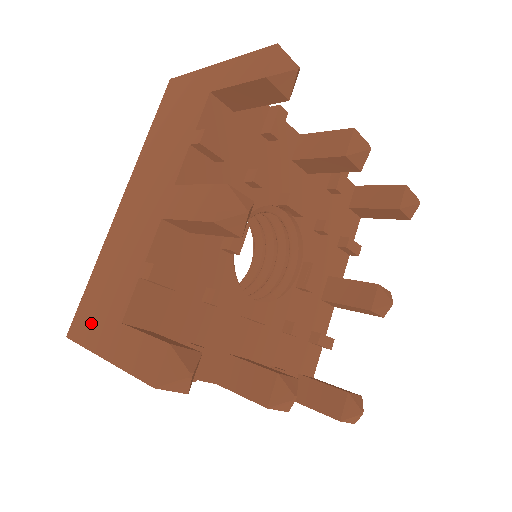
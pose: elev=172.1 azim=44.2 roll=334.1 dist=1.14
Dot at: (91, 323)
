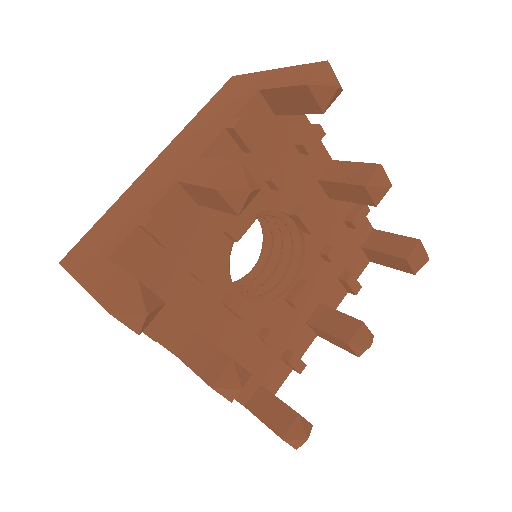
Dot at: (83, 255)
